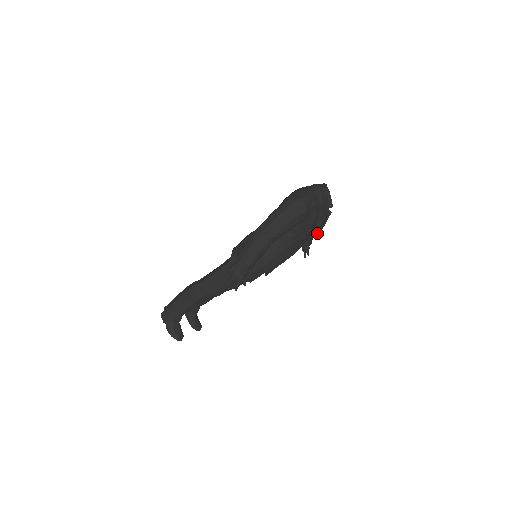
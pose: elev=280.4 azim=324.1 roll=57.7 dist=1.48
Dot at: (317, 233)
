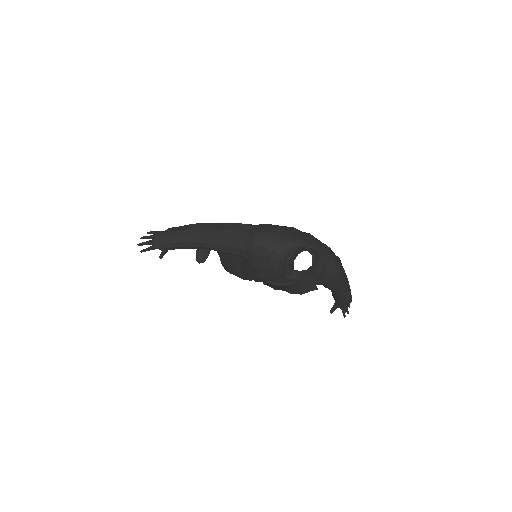
Dot at: (293, 293)
